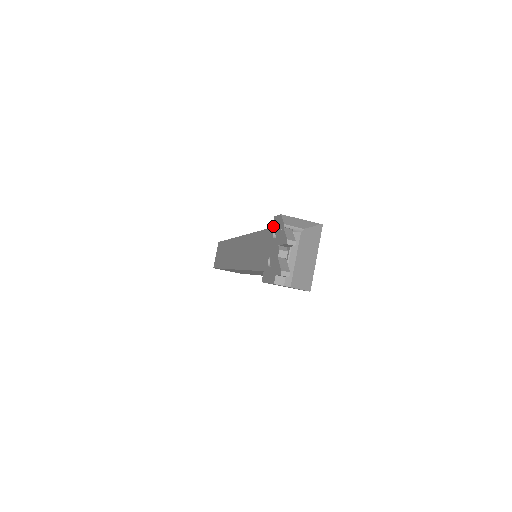
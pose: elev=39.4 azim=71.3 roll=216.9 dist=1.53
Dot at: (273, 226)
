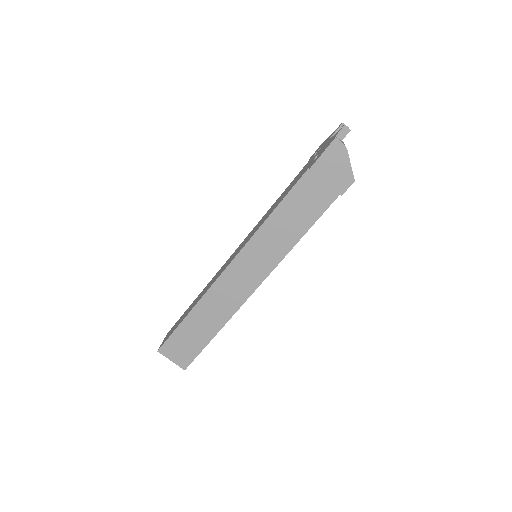
Dot at: (311, 157)
